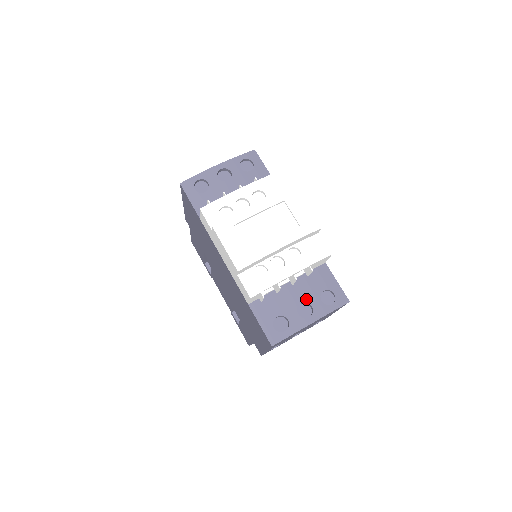
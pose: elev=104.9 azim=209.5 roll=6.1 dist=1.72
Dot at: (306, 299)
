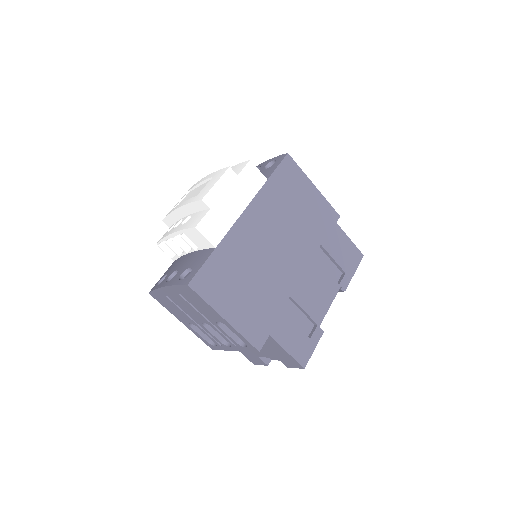
Dot at: (180, 268)
